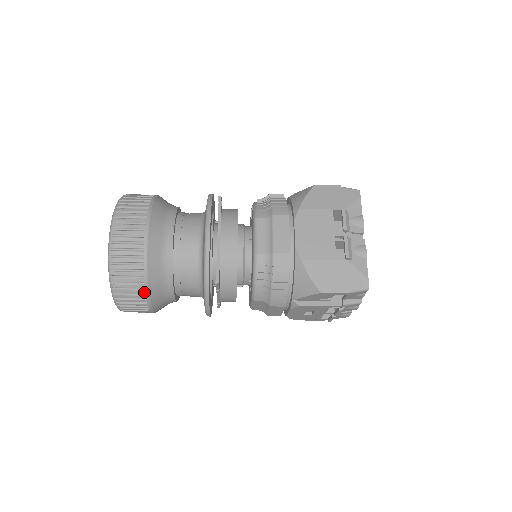
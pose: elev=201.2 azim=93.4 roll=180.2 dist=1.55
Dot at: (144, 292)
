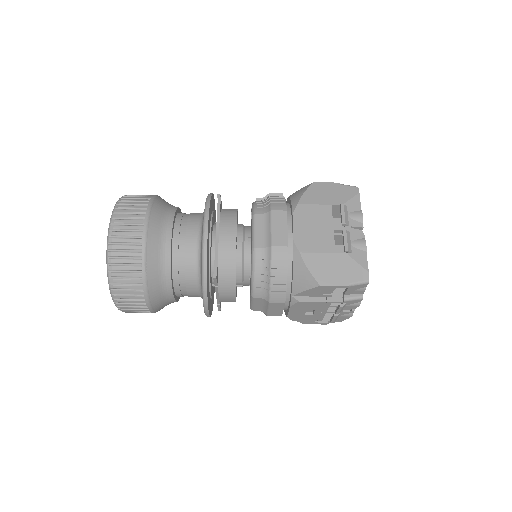
Dot at: (142, 287)
